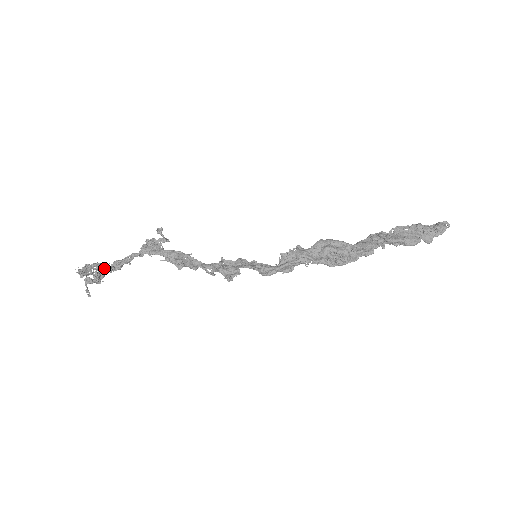
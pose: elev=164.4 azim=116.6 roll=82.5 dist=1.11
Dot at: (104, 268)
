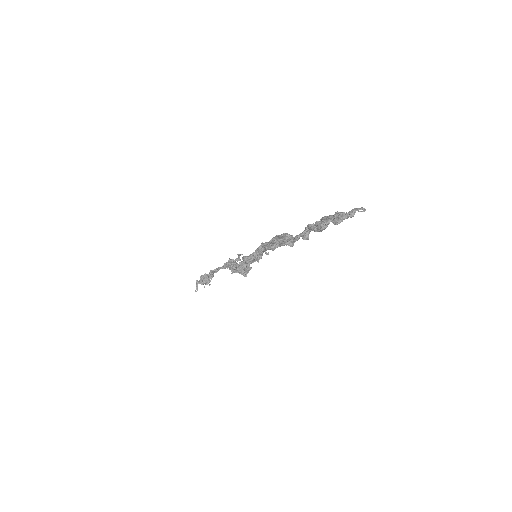
Dot at: (206, 275)
